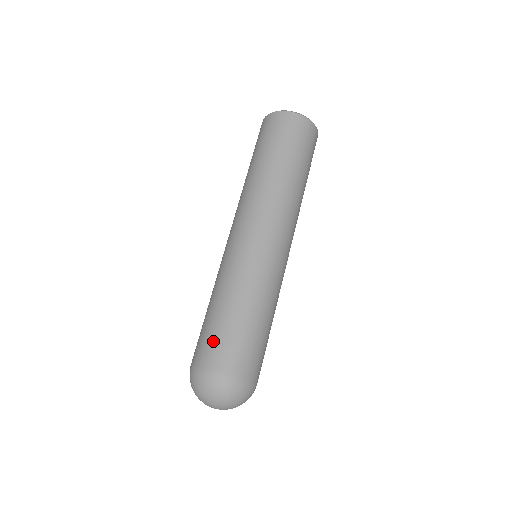
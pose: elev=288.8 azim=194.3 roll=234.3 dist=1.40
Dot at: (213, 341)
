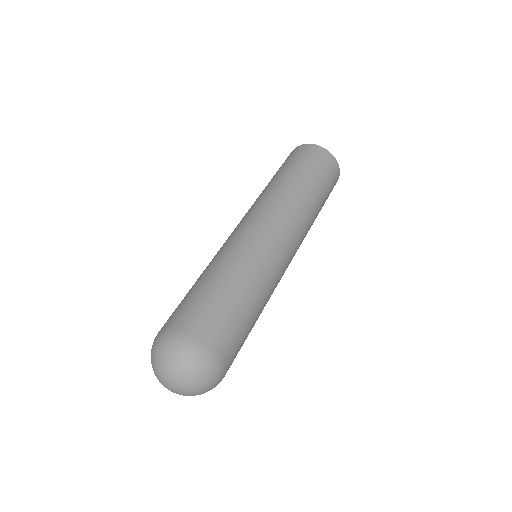
Dot at: occluded
